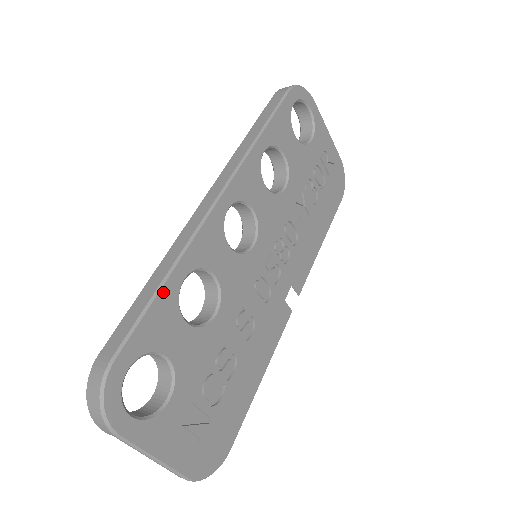
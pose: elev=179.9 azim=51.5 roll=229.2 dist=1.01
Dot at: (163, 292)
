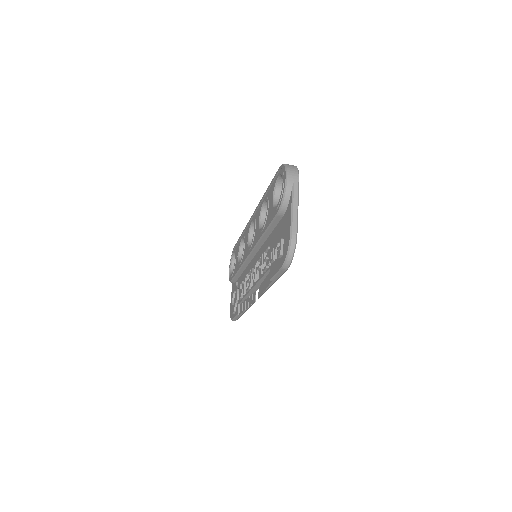
Dot at: occluded
